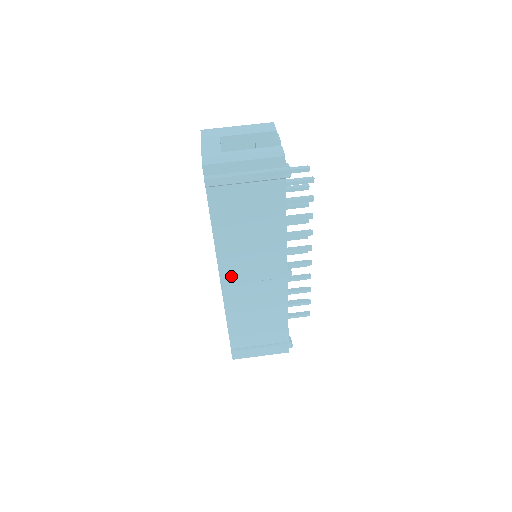
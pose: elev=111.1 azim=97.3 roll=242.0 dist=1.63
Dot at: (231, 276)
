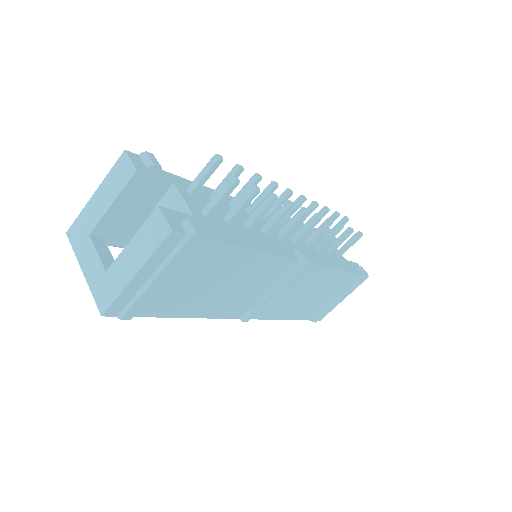
Dot at: (249, 310)
